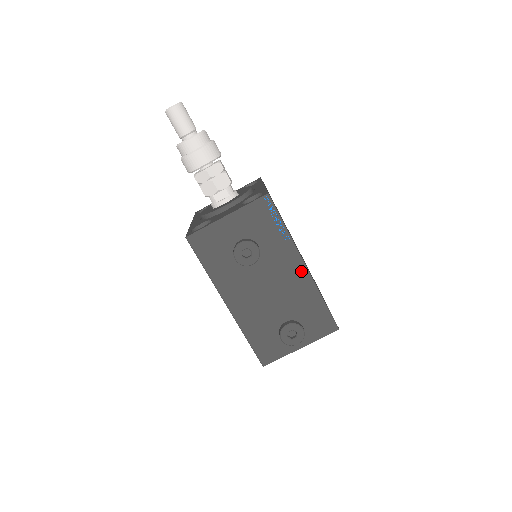
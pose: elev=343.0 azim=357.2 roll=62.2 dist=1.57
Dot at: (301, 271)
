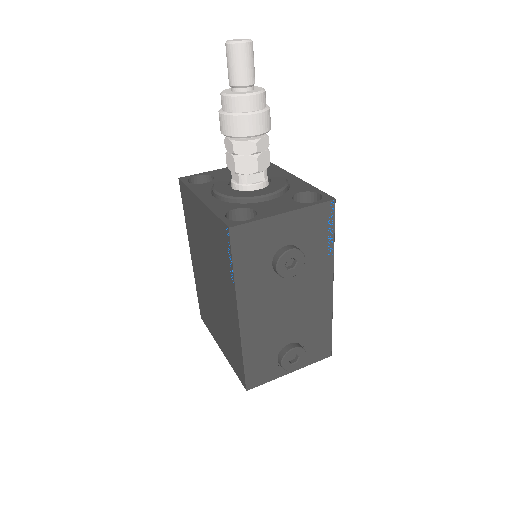
Dot at: (327, 291)
